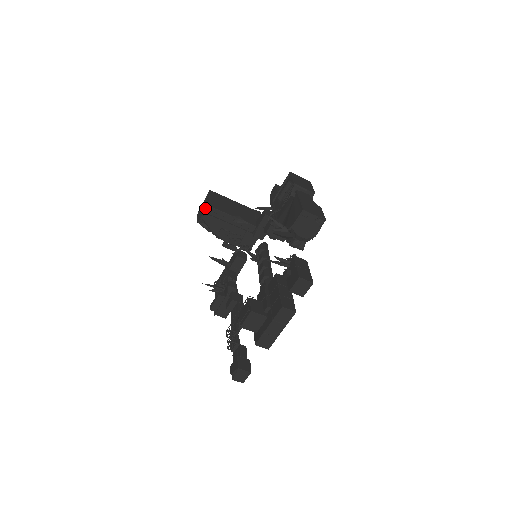
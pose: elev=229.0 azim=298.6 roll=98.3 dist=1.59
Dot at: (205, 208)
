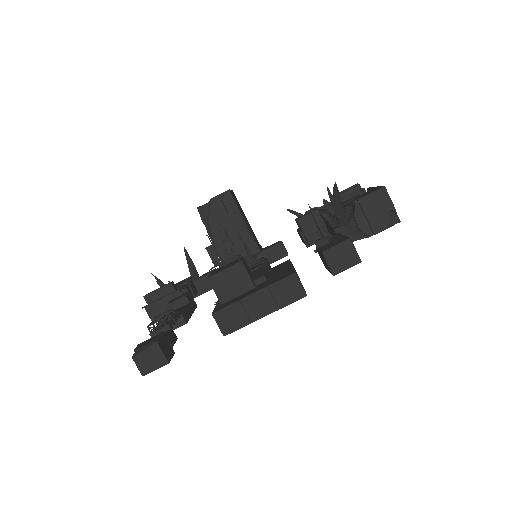
Dot at: occluded
